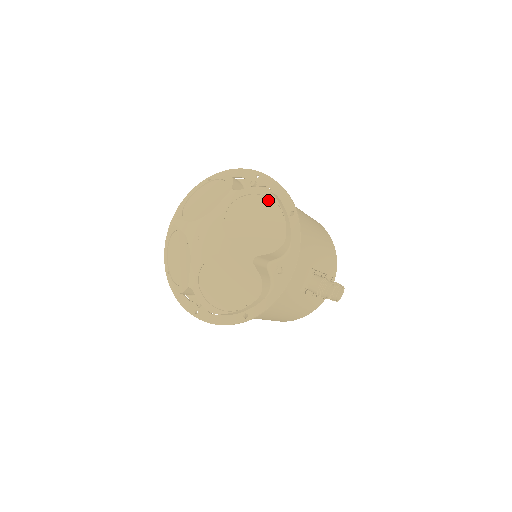
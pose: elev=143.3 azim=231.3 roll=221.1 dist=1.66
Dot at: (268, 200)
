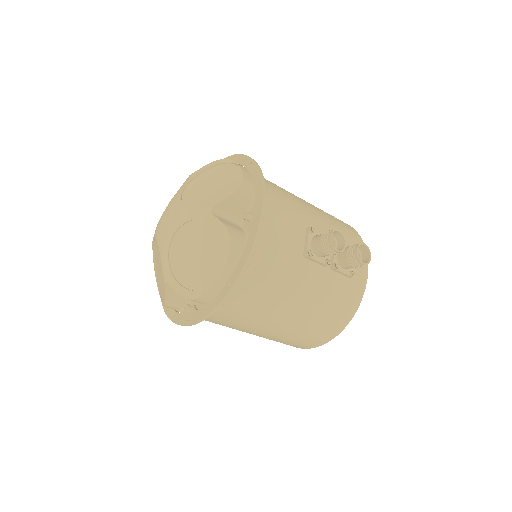
Dot at: (223, 165)
